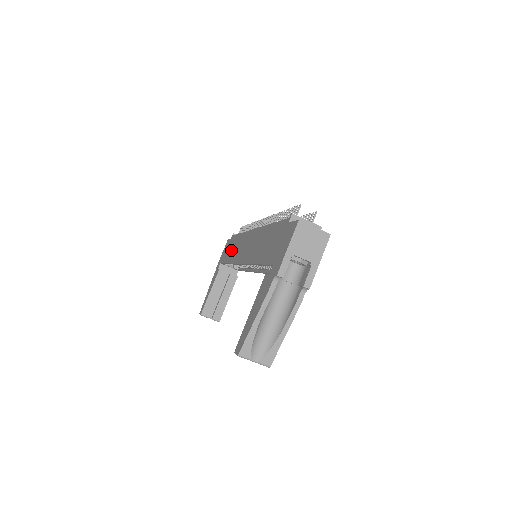
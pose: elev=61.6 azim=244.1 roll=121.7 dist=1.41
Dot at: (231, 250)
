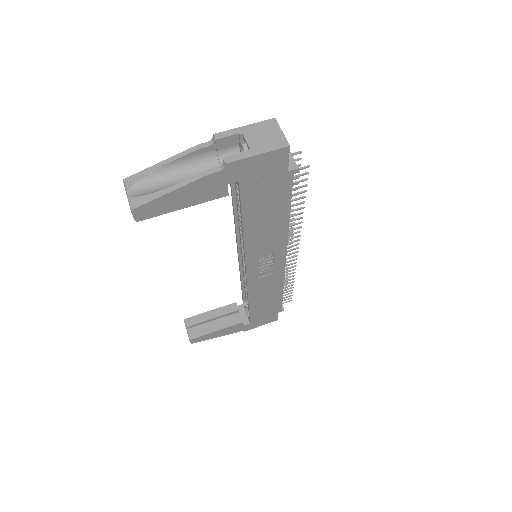
Dot at: occluded
